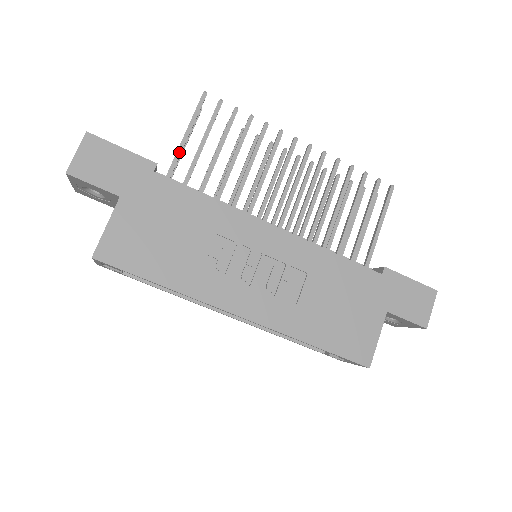
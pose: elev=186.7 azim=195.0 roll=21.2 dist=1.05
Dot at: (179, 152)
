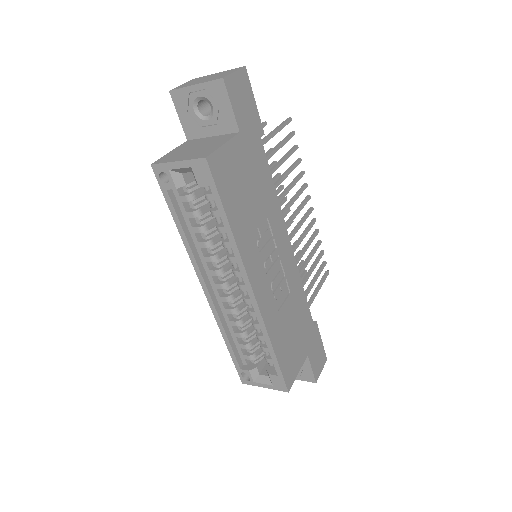
Dot at: (267, 140)
